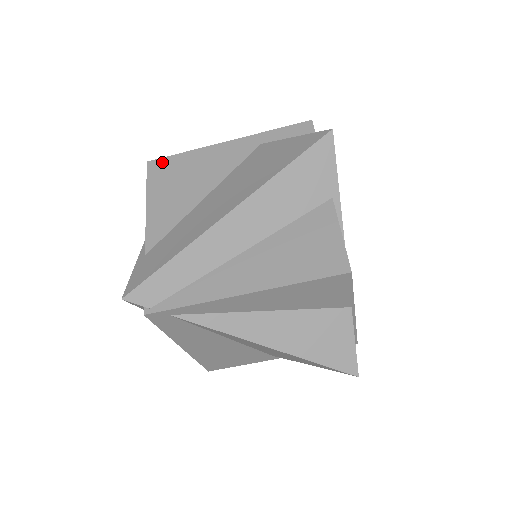
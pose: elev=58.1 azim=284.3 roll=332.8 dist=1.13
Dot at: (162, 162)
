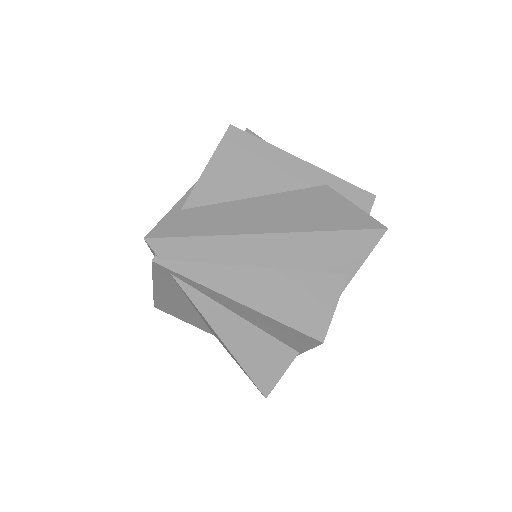
Dot at: (242, 135)
